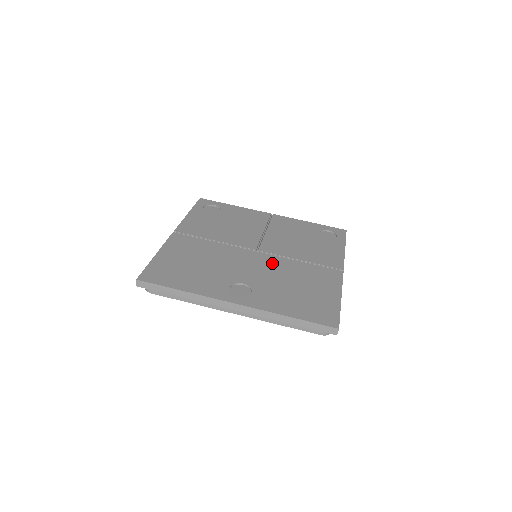
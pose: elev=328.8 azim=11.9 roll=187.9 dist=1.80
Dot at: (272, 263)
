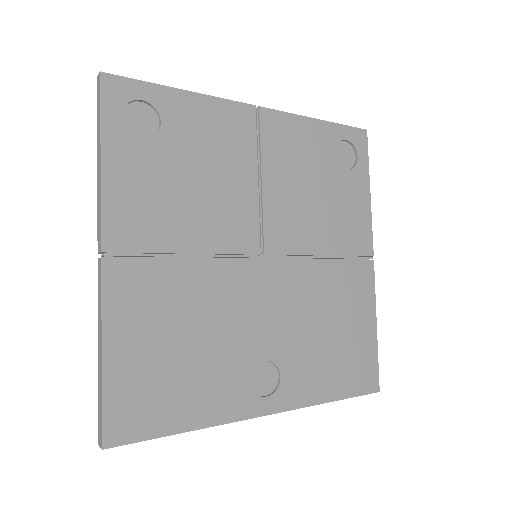
Dot at: (290, 284)
